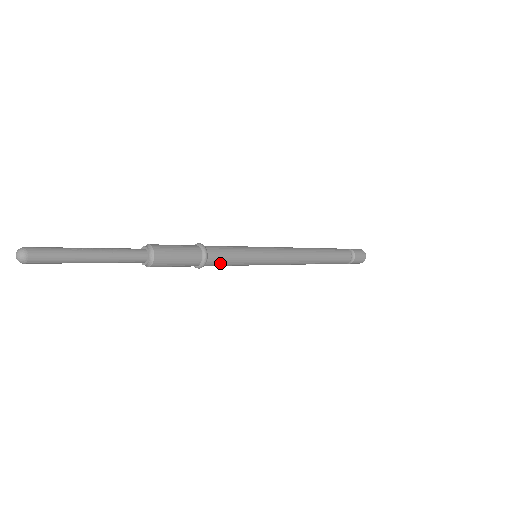
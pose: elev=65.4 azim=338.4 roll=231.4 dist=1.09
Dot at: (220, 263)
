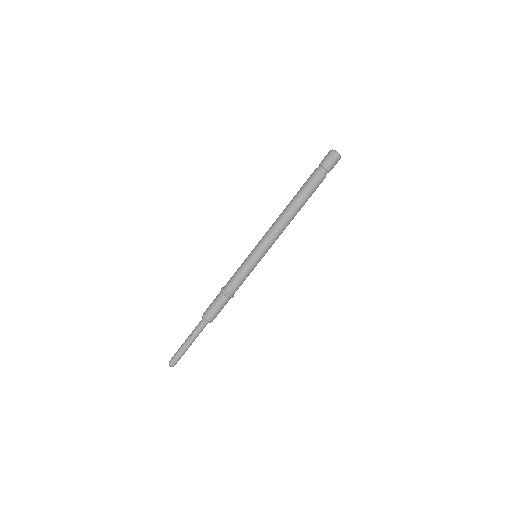
Dot at: occluded
